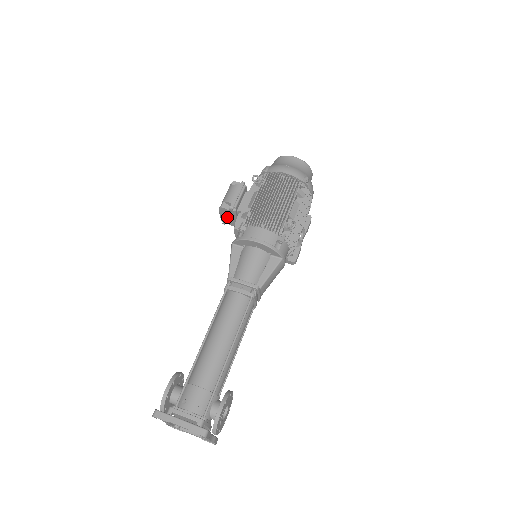
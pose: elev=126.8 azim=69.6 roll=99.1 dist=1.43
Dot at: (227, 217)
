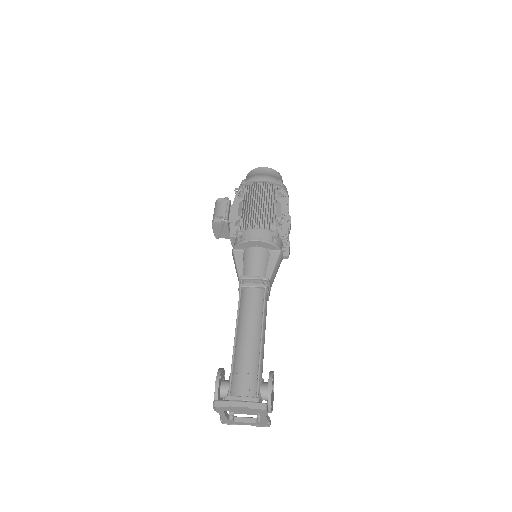
Dot at: (220, 231)
